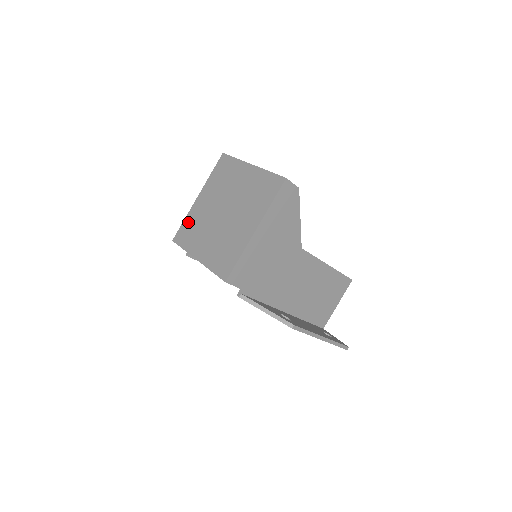
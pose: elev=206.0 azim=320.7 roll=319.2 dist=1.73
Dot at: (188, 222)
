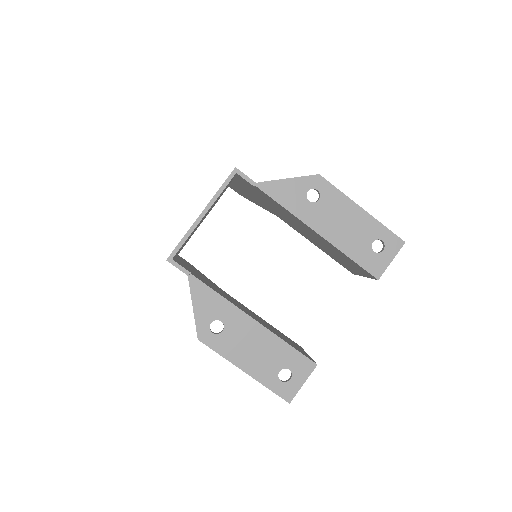
Dot at: occluded
